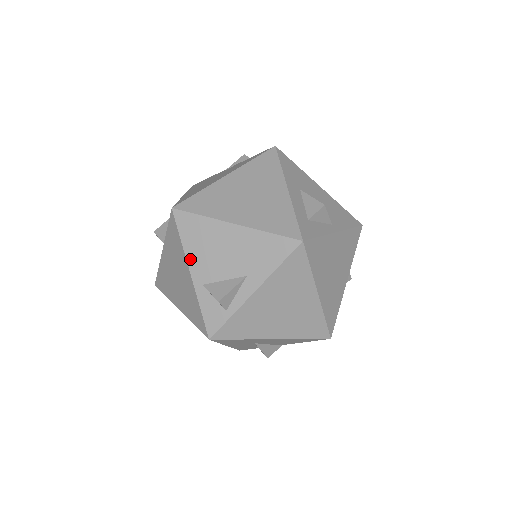
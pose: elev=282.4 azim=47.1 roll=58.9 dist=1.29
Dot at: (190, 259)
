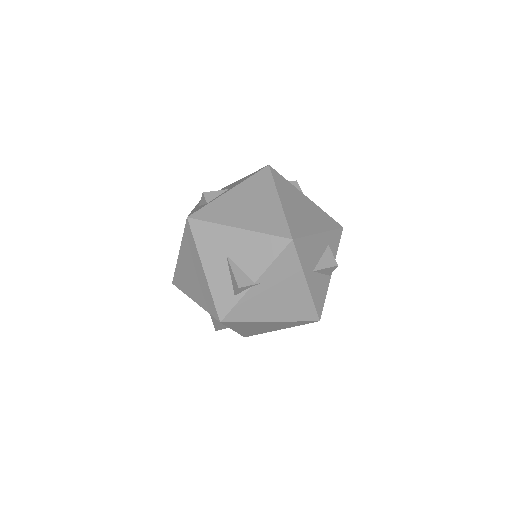
Dot at: (198, 204)
